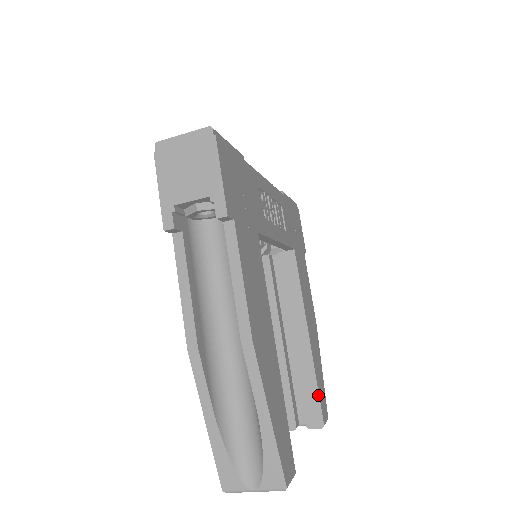
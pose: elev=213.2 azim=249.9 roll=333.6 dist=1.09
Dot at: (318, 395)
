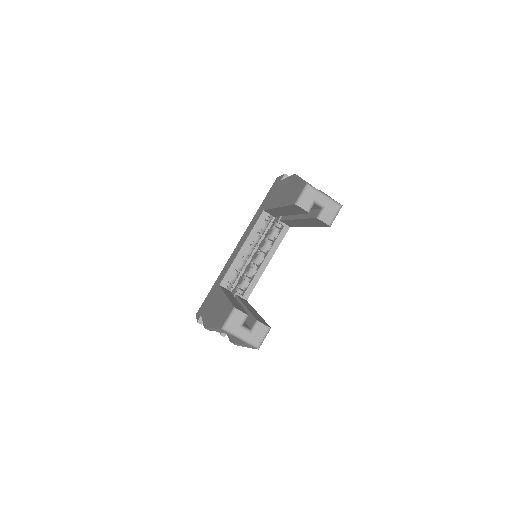
Dot at: (265, 322)
